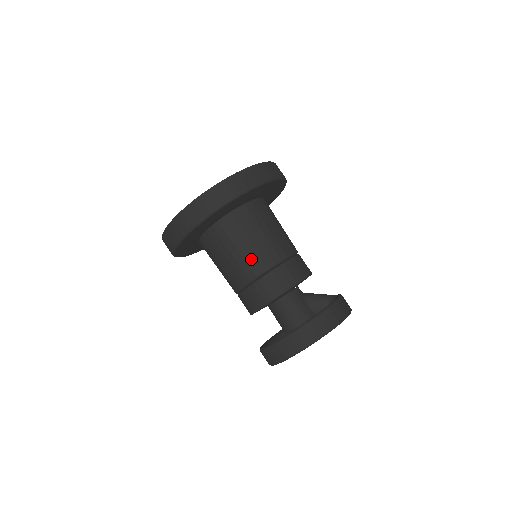
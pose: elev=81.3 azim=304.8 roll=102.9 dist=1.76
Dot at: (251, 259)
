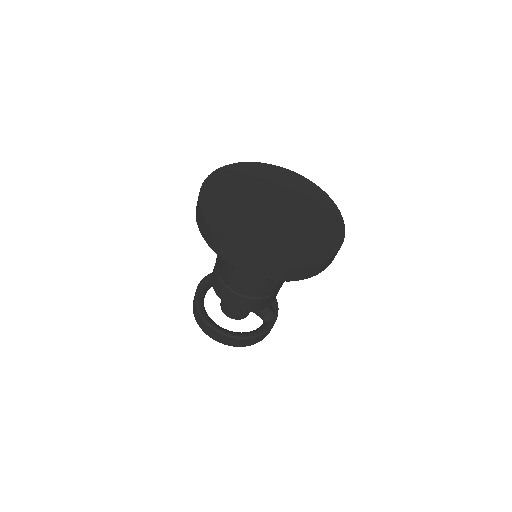
Dot at: (244, 284)
